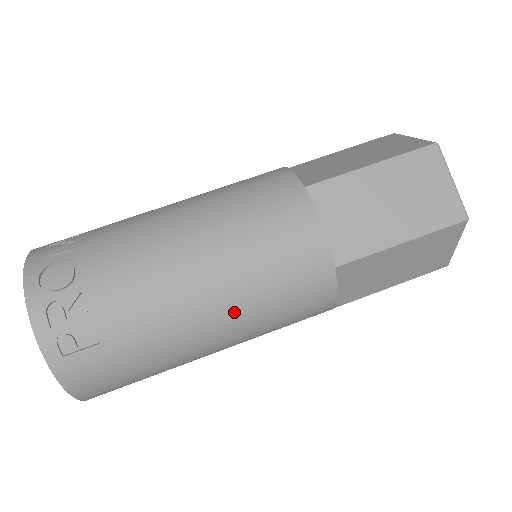
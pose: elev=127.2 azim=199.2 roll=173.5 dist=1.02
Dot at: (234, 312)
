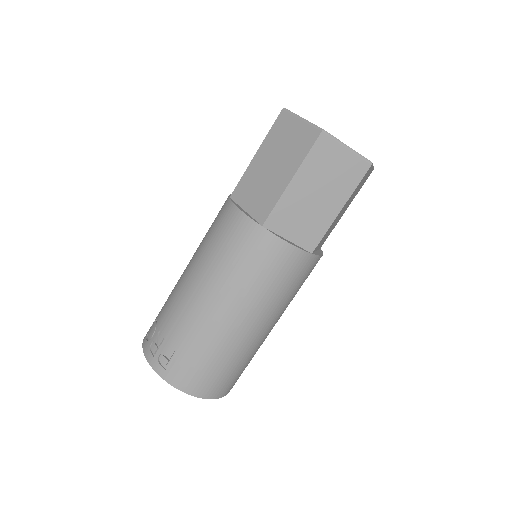
Dot at: (228, 292)
